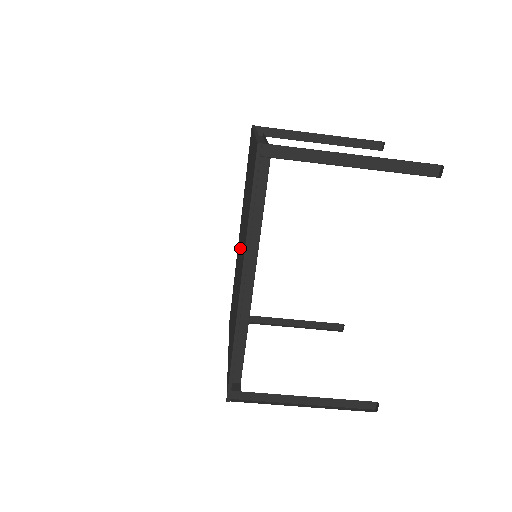
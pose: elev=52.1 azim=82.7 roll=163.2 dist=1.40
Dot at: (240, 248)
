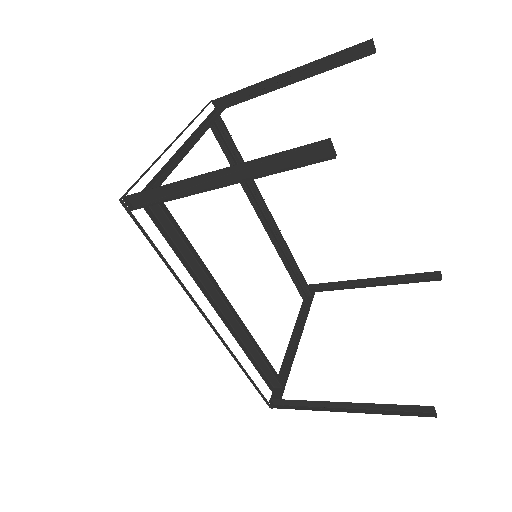
Dot at: occluded
